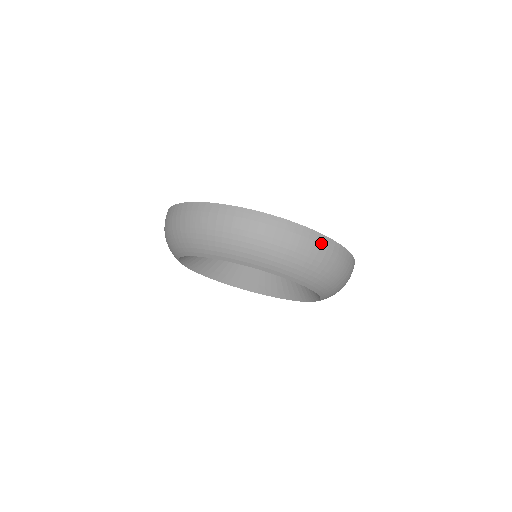
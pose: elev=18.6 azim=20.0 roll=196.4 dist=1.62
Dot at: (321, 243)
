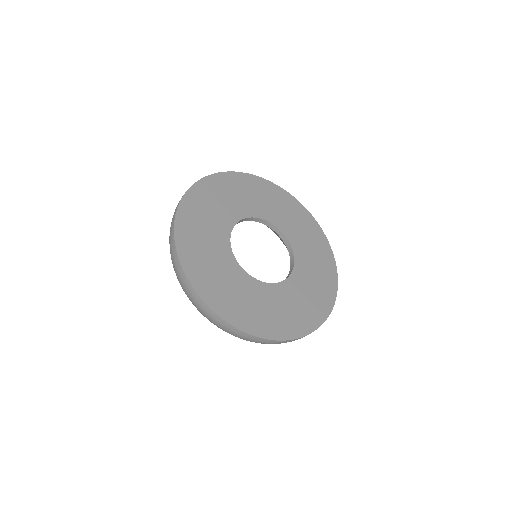
Dot at: (225, 326)
